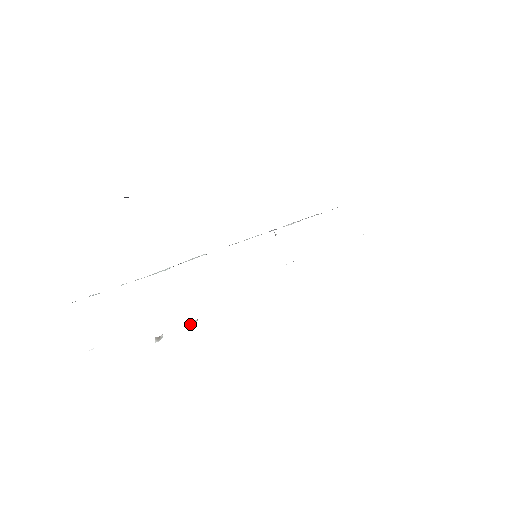
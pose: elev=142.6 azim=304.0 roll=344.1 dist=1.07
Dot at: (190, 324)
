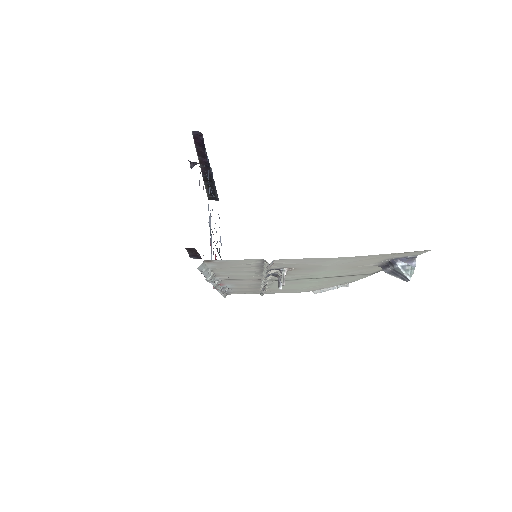
Dot at: (281, 283)
